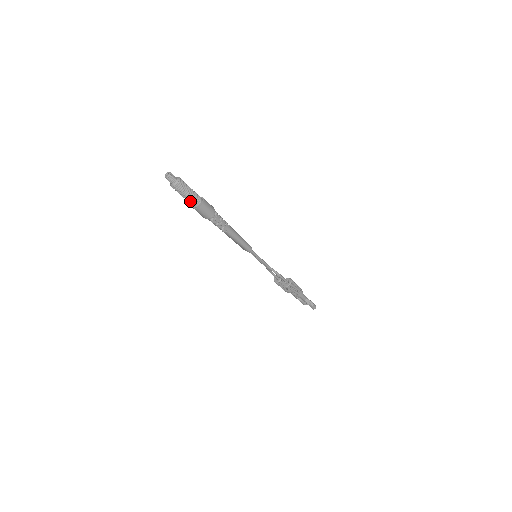
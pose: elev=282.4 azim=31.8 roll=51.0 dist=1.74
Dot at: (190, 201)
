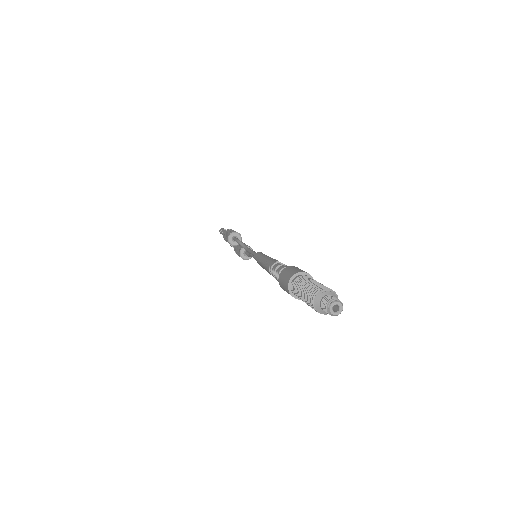
Dot at: occluded
